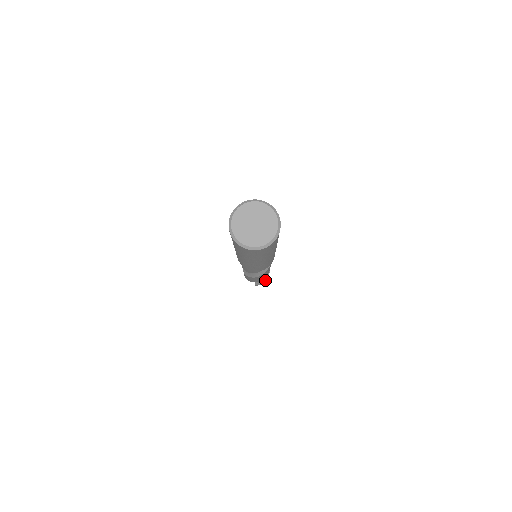
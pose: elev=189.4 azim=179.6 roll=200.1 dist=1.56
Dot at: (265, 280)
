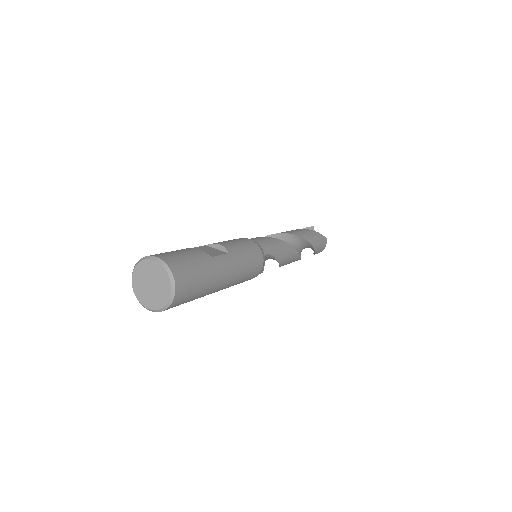
Dot at: (316, 252)
